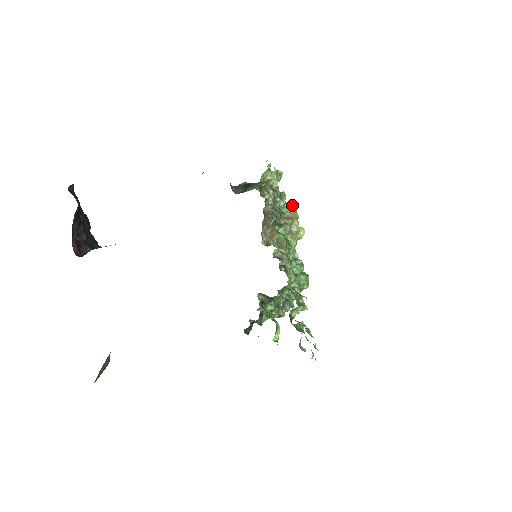
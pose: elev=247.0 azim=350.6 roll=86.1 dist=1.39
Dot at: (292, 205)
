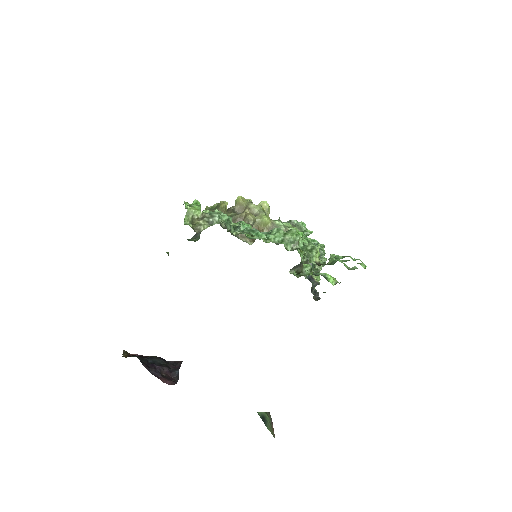
Dot at: (237, 199)
